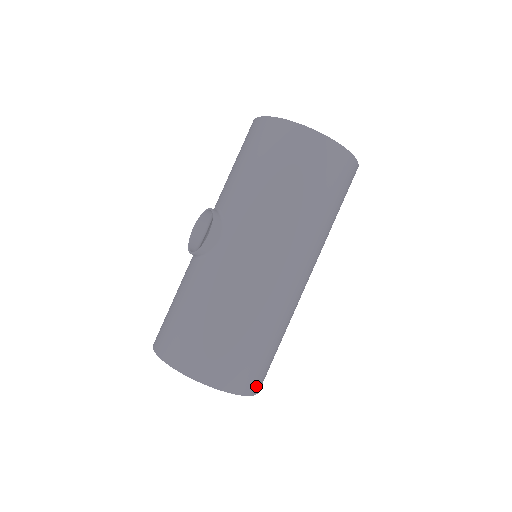
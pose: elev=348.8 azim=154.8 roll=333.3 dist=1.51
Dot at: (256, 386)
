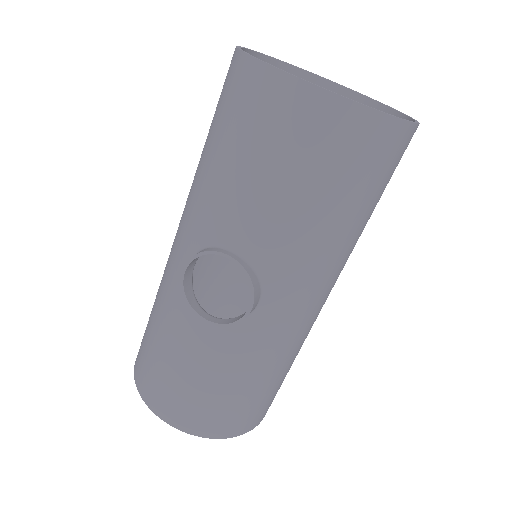
Dot at: occluded
